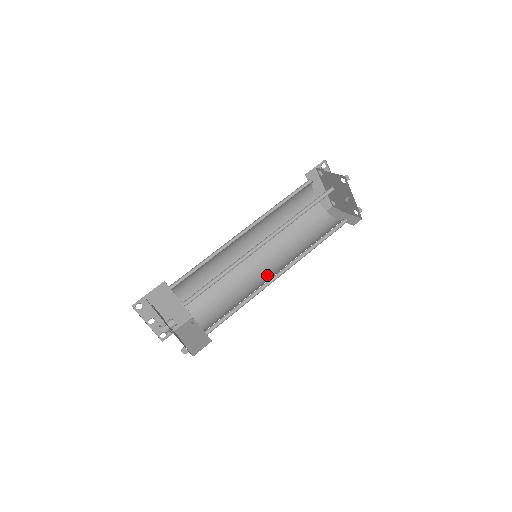
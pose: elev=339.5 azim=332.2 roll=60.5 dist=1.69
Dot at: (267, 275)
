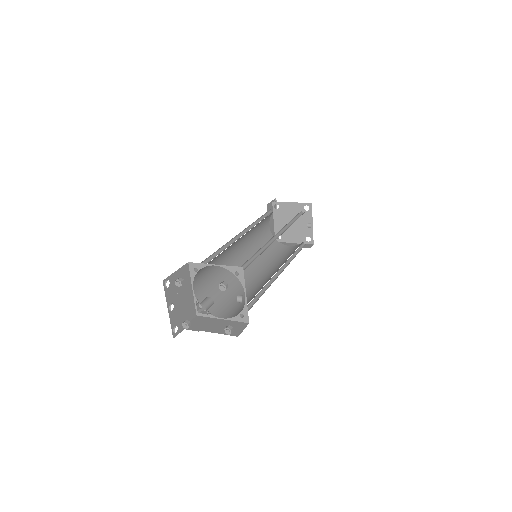
Dot at: (260, 278)
